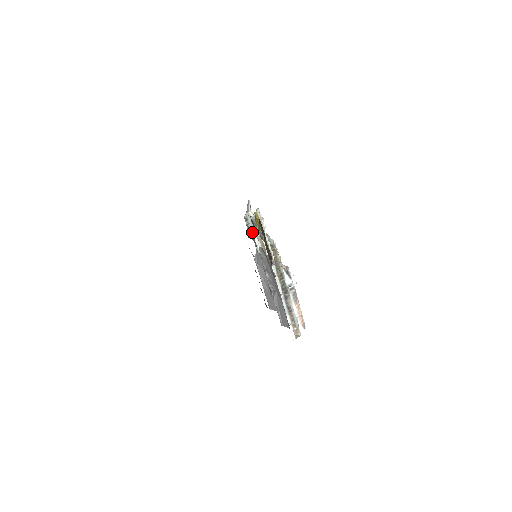
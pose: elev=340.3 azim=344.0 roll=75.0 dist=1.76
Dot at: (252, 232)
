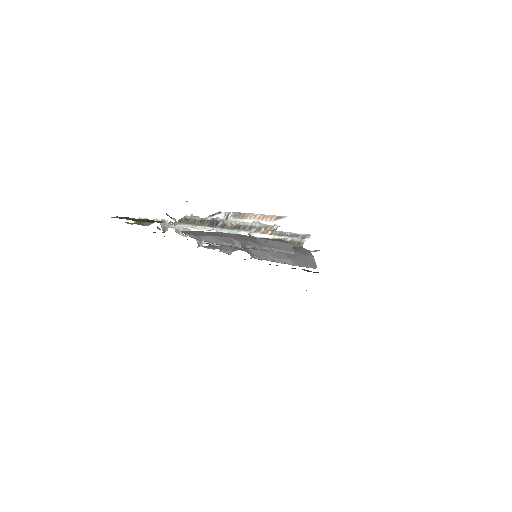
Dot at: (202, 243)
